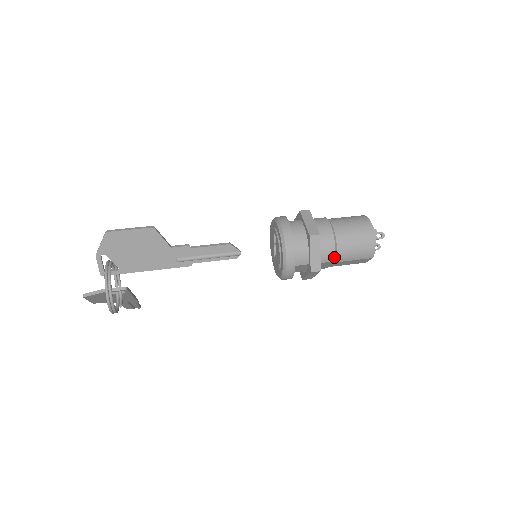
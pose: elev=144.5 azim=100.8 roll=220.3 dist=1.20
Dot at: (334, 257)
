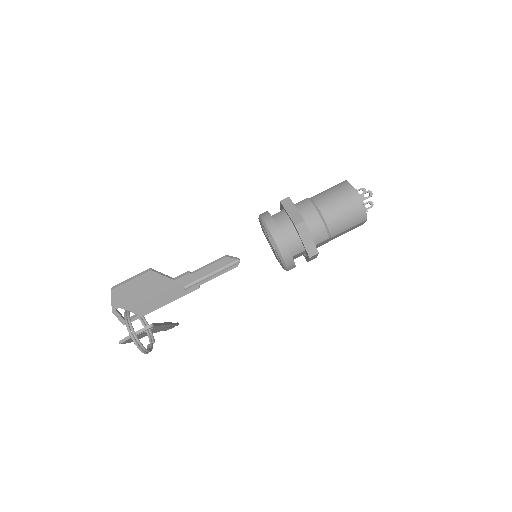
Dot at: (327, 235)
